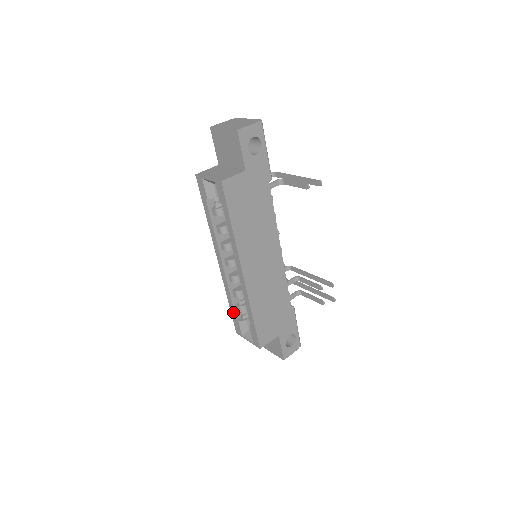
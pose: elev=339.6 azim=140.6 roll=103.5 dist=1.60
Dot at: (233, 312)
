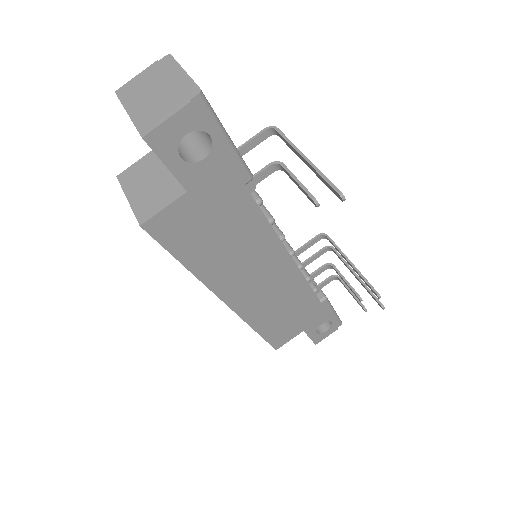
Dot at: occluded
